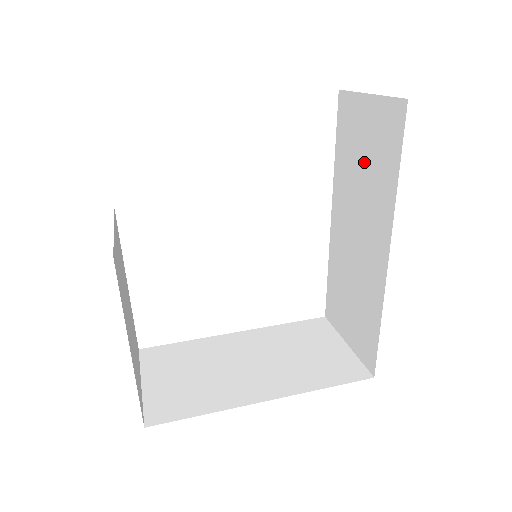
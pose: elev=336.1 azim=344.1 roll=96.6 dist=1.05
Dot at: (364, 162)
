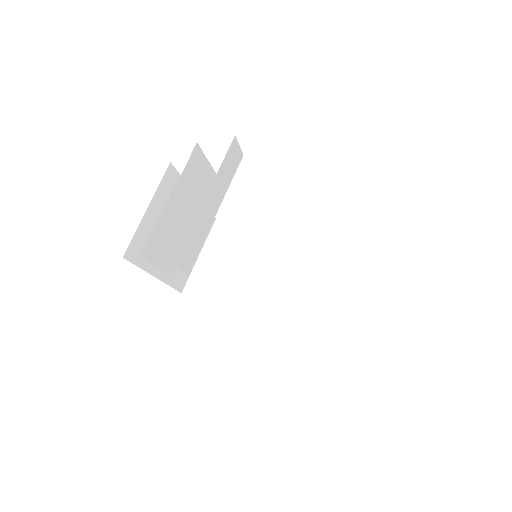
Dot at: occluded
